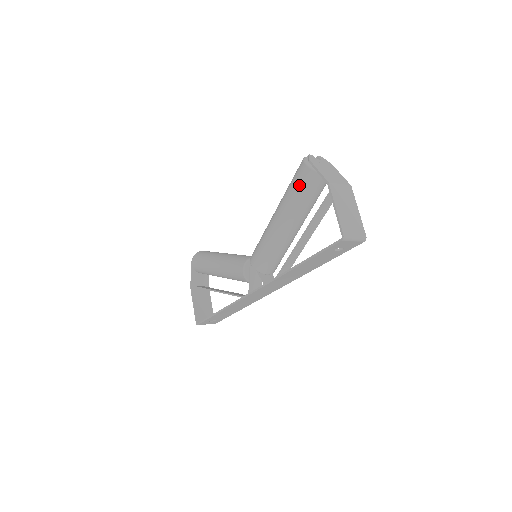
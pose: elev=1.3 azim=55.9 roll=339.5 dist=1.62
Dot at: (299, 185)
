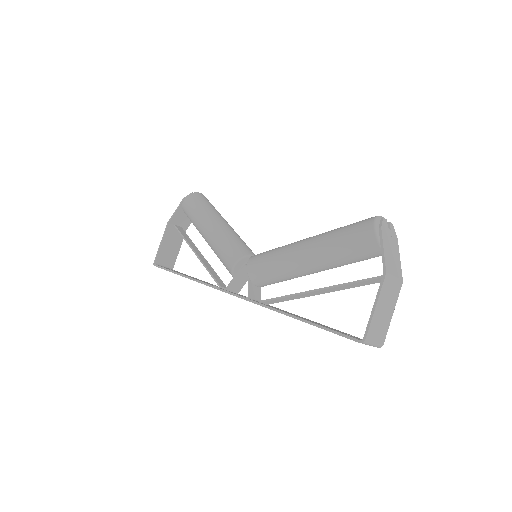
Dot at: (352, 242)
